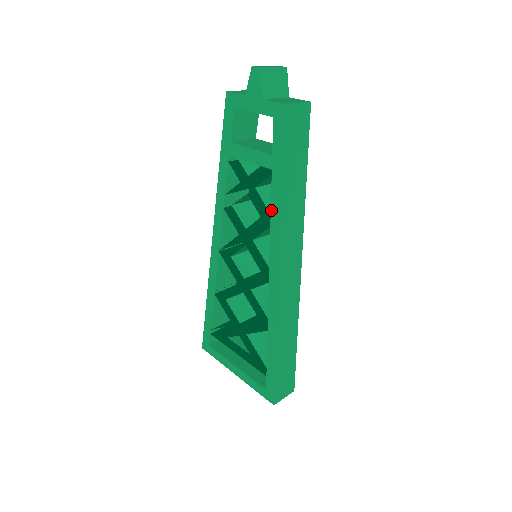
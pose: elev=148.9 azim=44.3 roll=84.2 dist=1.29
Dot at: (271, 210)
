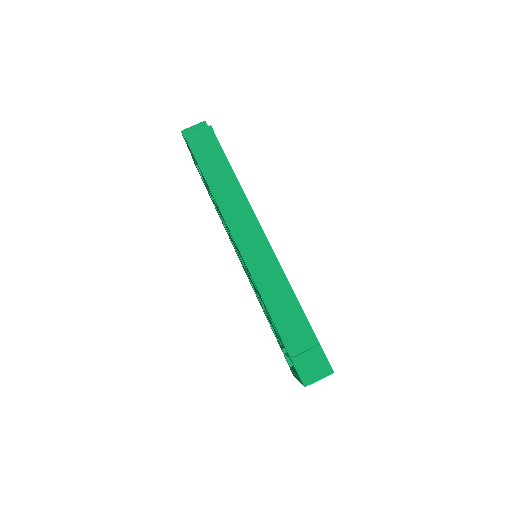
Dot at: occluded
